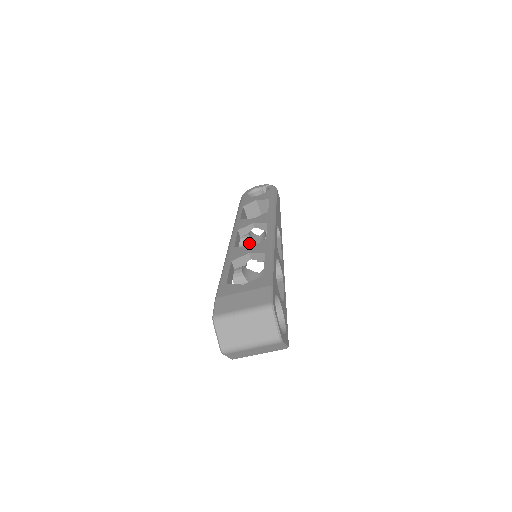
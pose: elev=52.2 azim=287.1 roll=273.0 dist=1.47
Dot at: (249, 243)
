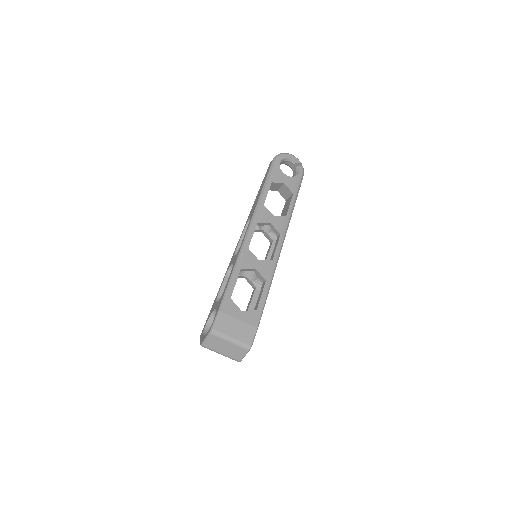
Dot at: (256, 227)
